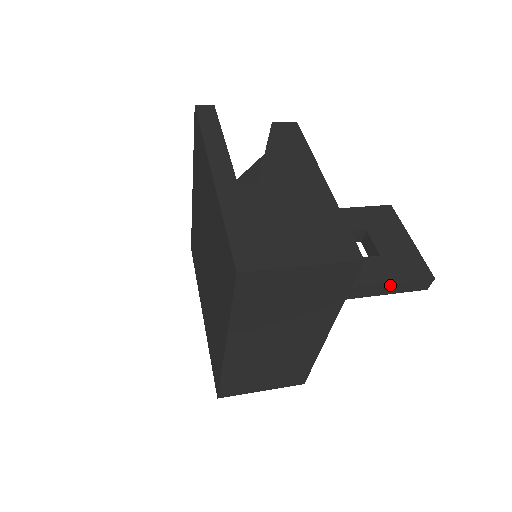
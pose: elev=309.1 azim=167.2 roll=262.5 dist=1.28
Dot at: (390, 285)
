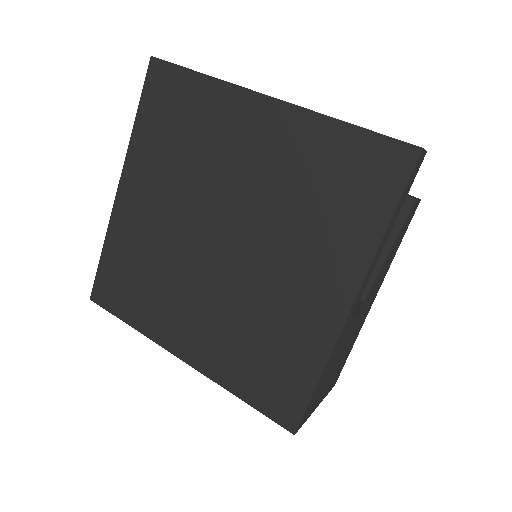
Dot at: occluded
